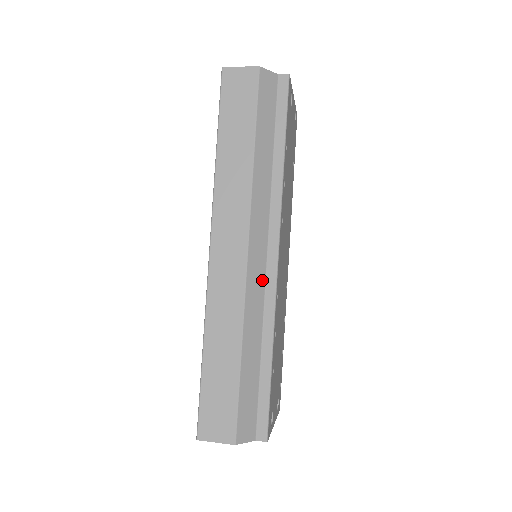
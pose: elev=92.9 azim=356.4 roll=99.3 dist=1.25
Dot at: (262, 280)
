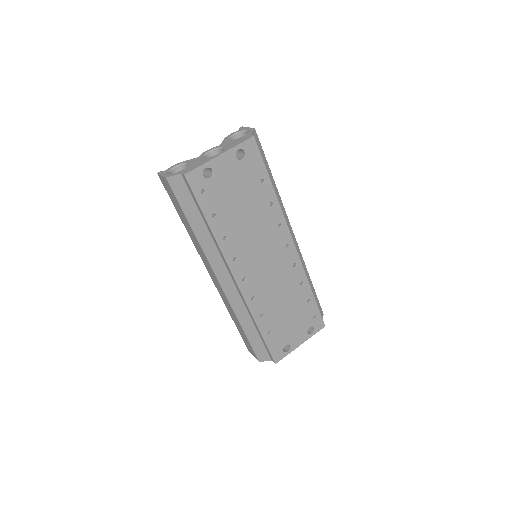
Dot at: (237, 293)
